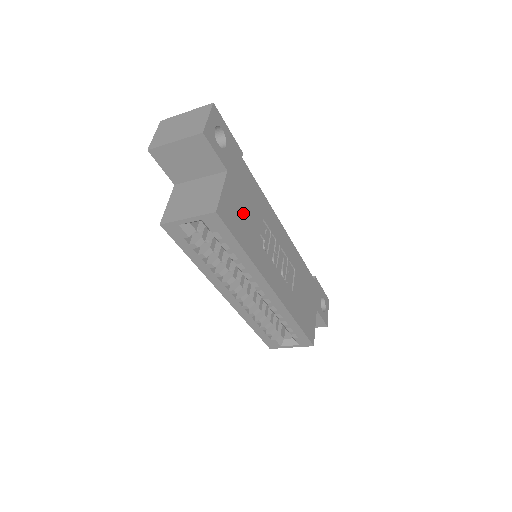
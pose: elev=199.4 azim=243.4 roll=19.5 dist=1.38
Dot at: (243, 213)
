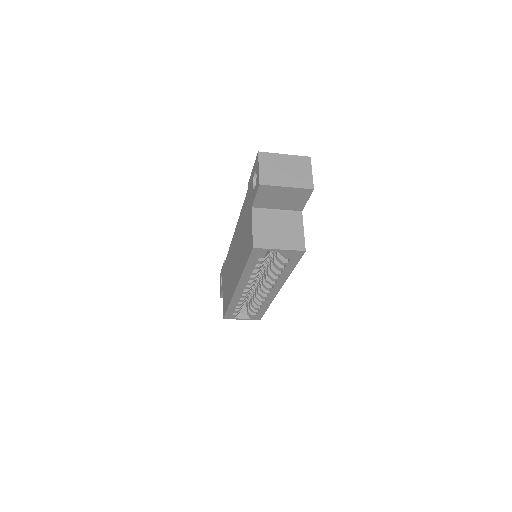
Dot at: occluded
